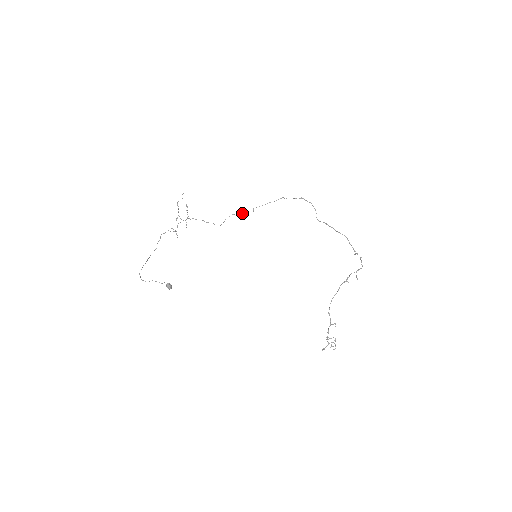
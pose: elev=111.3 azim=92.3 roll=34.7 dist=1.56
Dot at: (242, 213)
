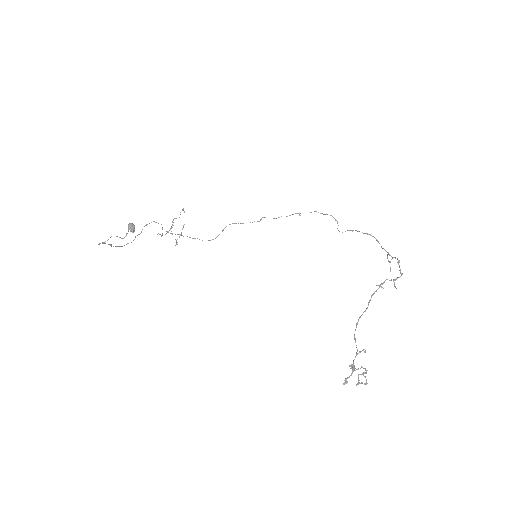
Dot at: occluded
